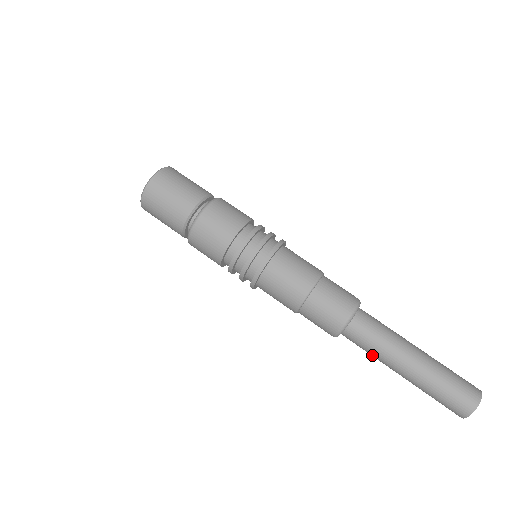
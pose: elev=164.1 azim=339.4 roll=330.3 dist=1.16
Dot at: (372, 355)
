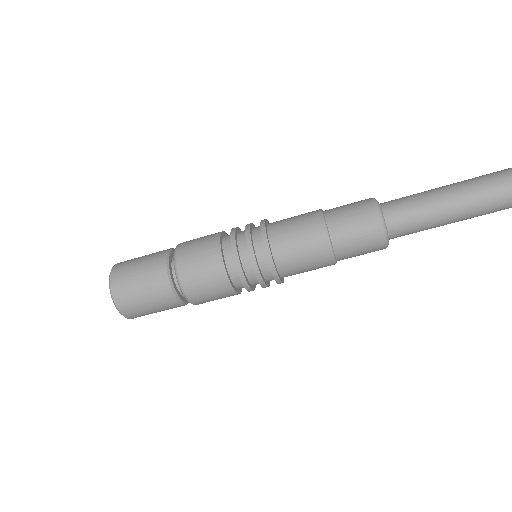
Dot at: occluded
